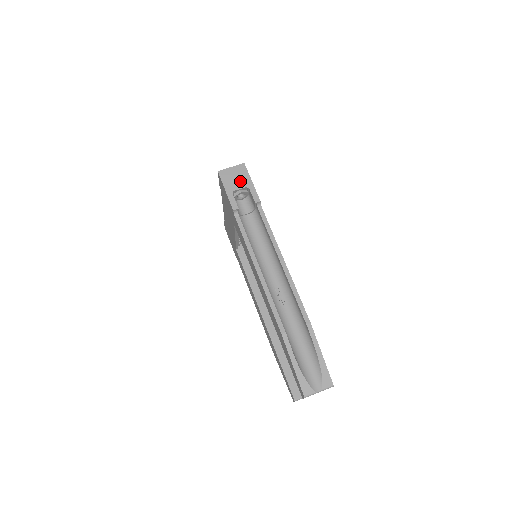
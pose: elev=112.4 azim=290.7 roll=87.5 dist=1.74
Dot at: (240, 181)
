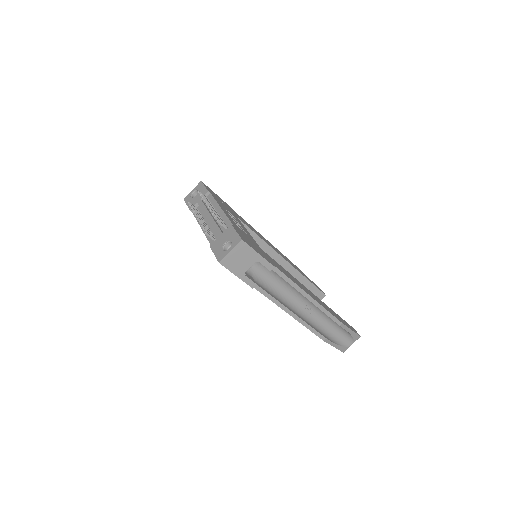
Dot at: (246, 260)
